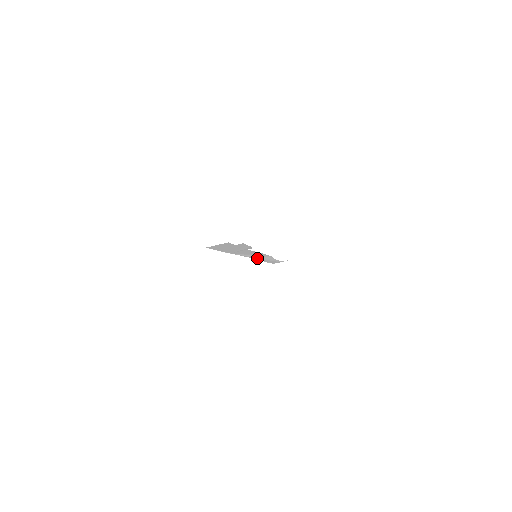
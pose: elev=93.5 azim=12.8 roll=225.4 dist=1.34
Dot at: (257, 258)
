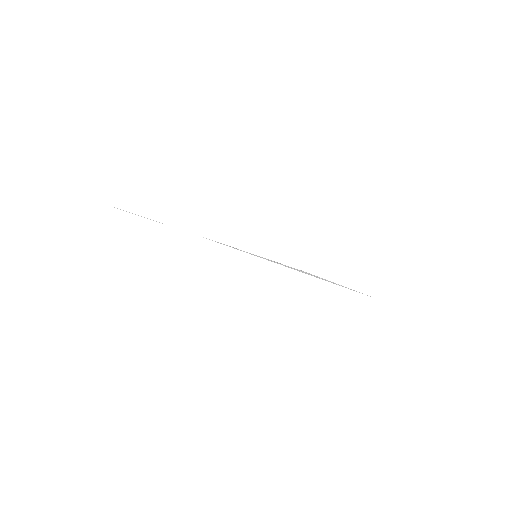
Dot at: (278, 263)
